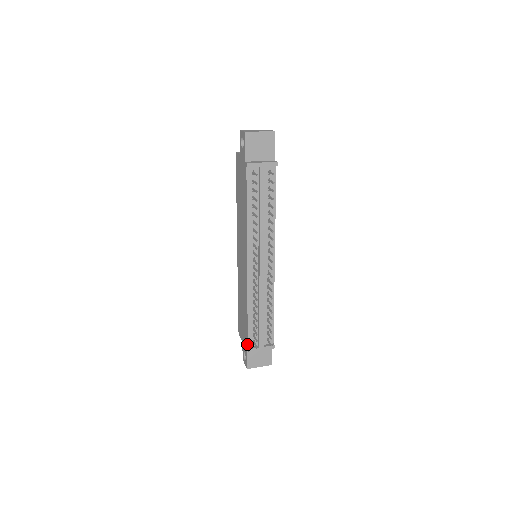
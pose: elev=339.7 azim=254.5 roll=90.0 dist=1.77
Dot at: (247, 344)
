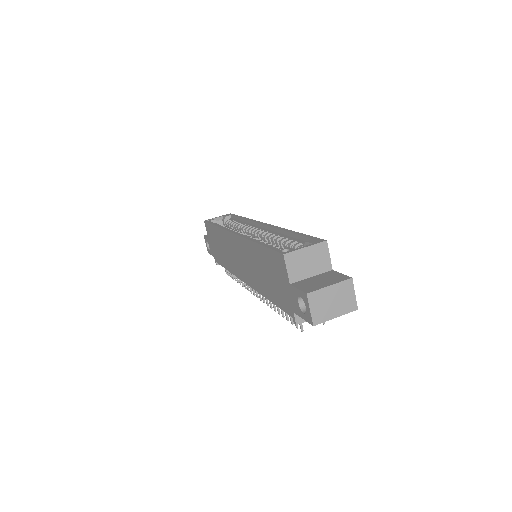
Dot at: (216, 262)
